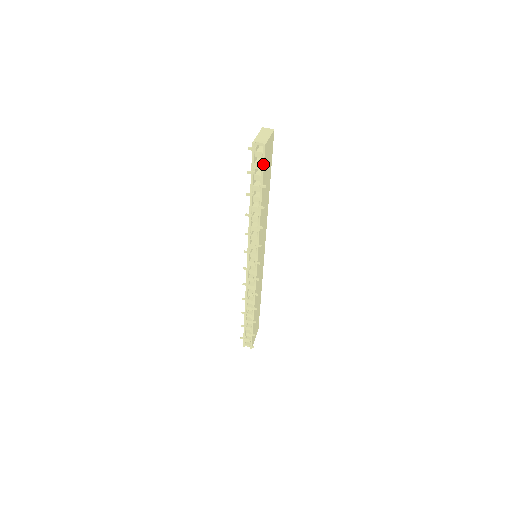
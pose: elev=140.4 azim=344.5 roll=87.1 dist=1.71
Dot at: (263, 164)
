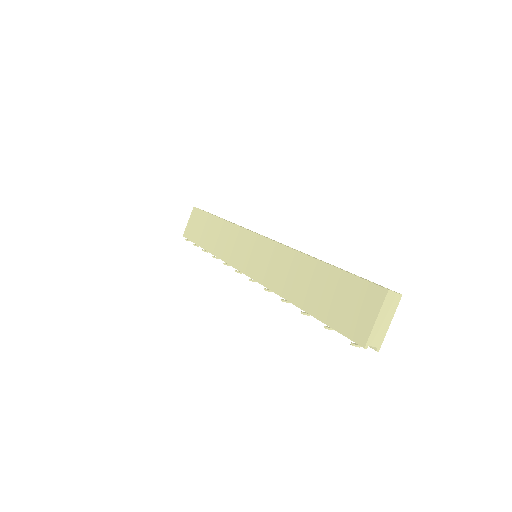
Dot at: occluded
